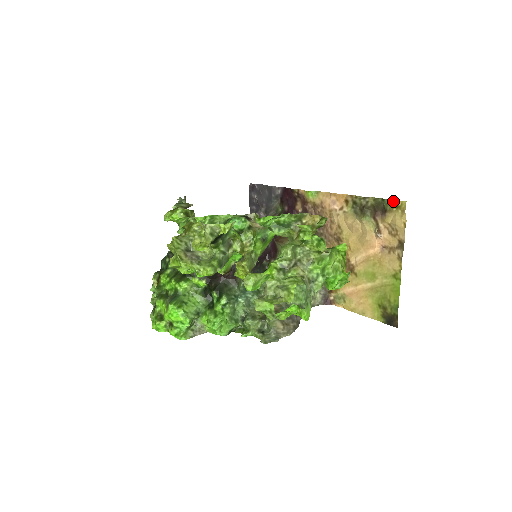
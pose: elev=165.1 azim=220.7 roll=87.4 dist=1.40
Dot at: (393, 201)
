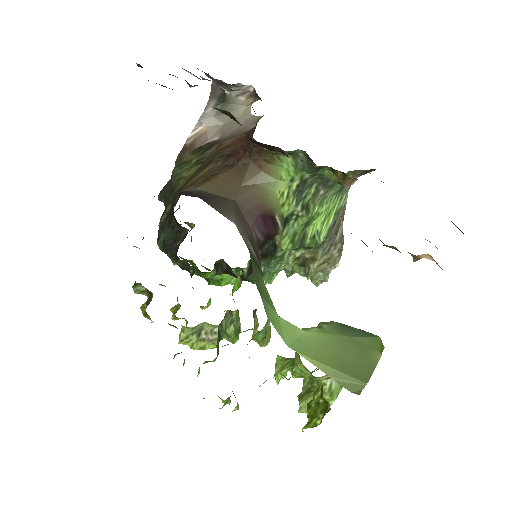
Dot at: occluded
